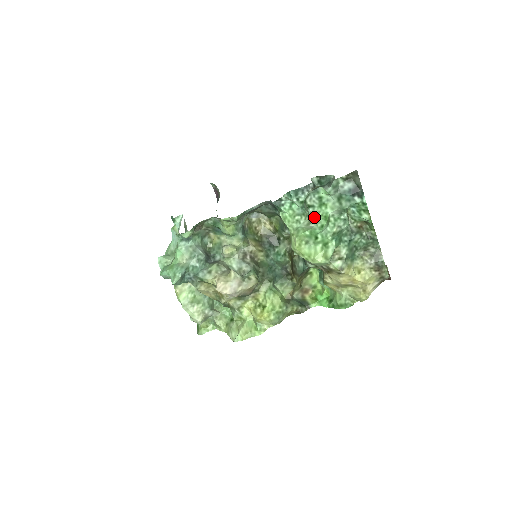
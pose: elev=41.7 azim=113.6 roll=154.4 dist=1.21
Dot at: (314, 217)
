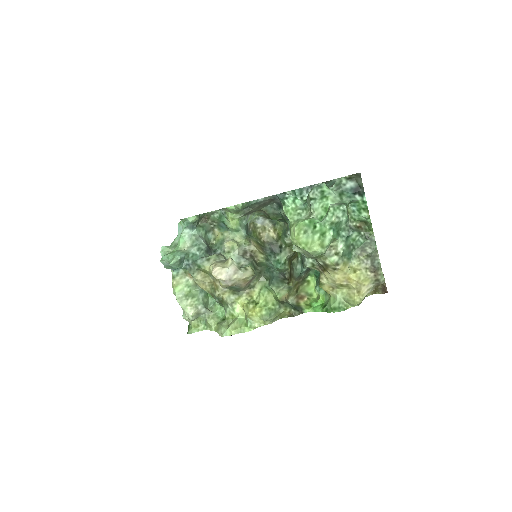
Dot at: (315, 208)
